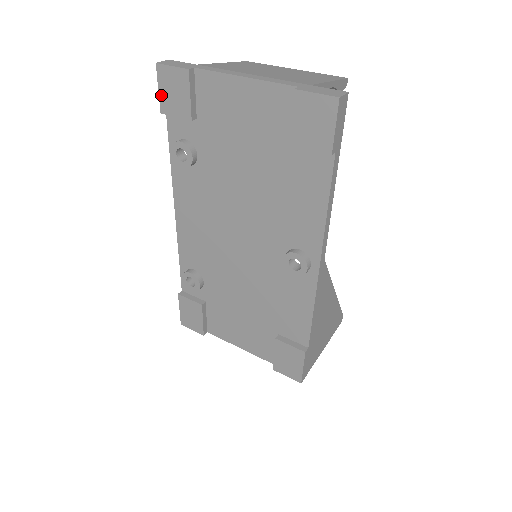
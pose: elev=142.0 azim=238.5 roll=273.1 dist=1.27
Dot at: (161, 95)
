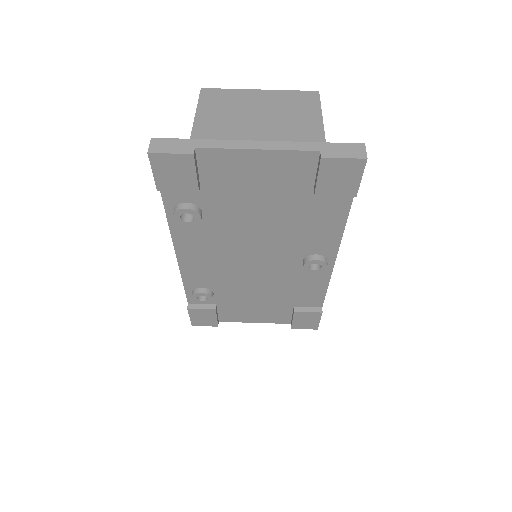
Dot at: (157, 177)
